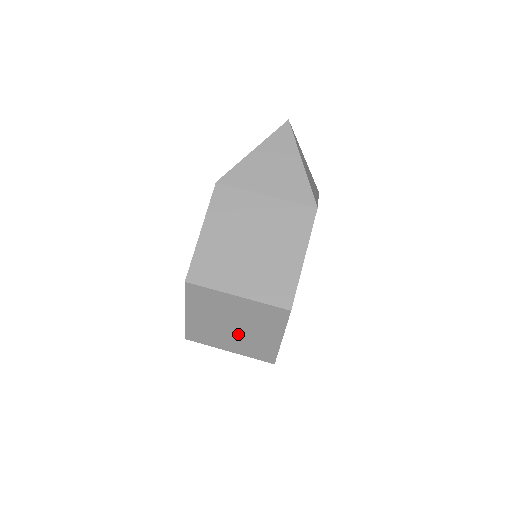
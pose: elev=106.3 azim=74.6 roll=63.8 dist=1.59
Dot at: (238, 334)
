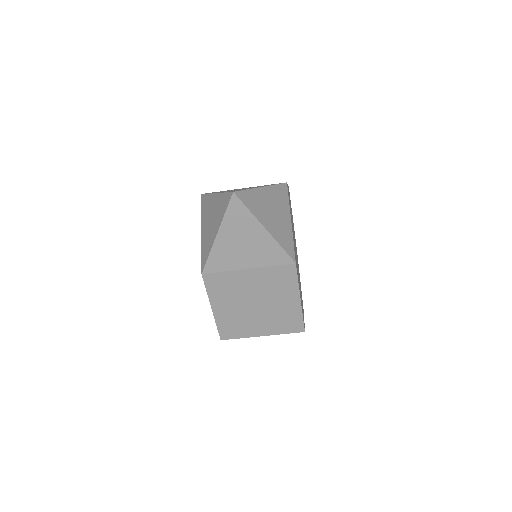
Dot at: occluded
